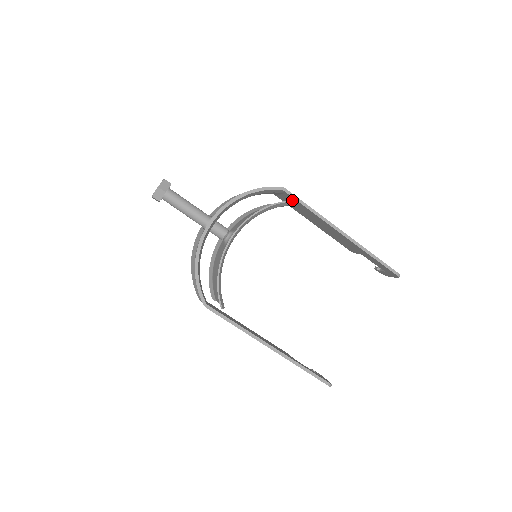
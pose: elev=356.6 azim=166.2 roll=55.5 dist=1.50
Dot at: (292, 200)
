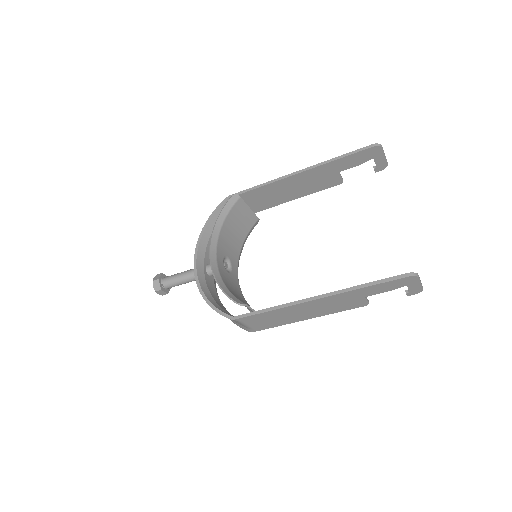
Dot at: (246, 199)
